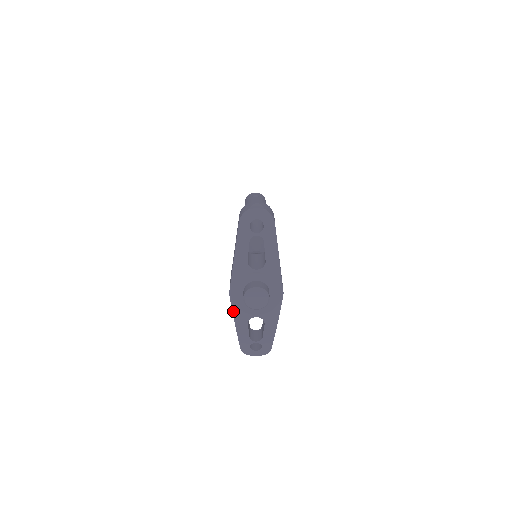
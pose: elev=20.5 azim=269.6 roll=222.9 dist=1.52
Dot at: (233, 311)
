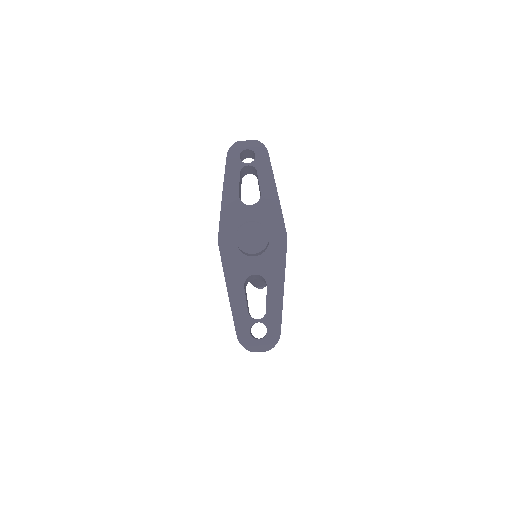
Dot at: (224, 267)
